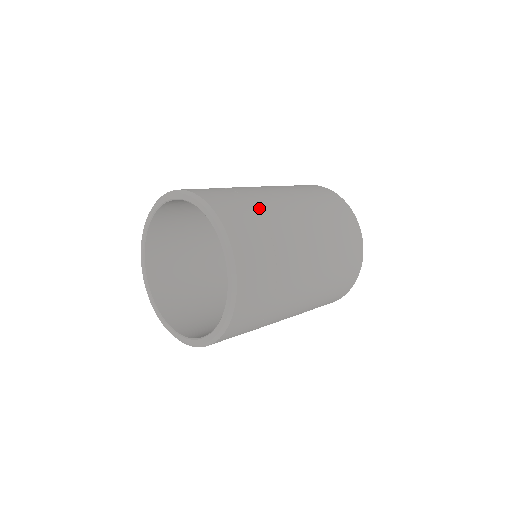
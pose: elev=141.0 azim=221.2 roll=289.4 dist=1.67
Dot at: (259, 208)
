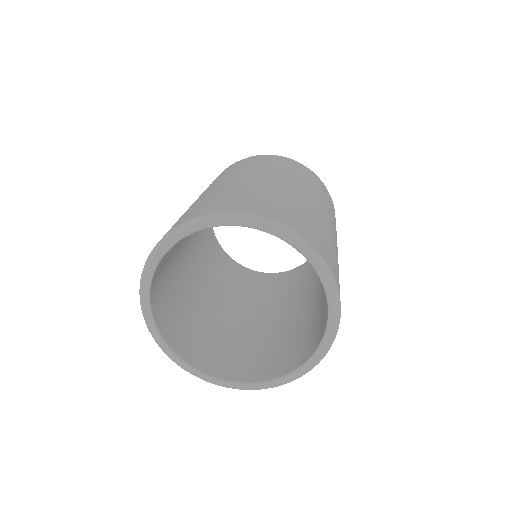
Dot at: (272, 194)
